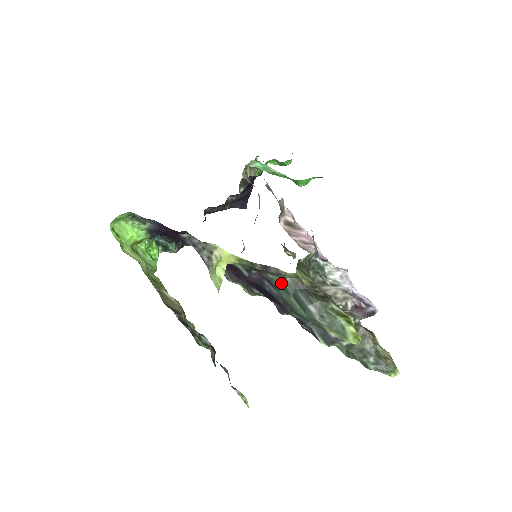
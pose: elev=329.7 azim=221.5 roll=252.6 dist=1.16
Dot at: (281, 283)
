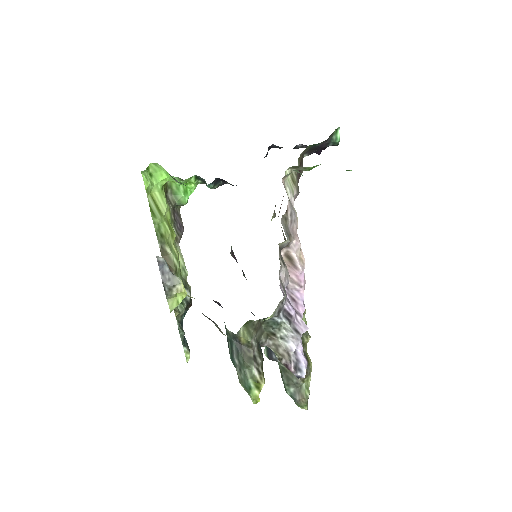
Dot at: (226, 328)
